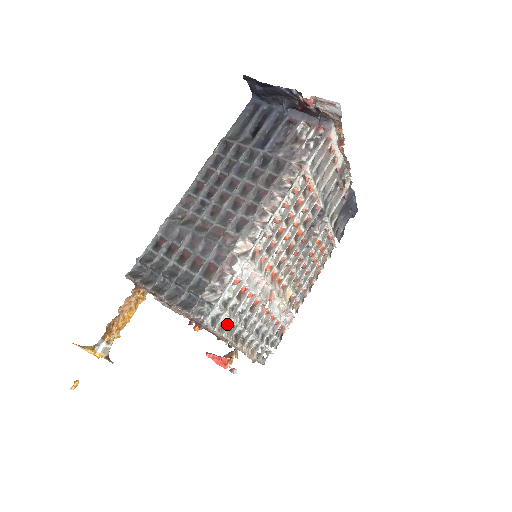
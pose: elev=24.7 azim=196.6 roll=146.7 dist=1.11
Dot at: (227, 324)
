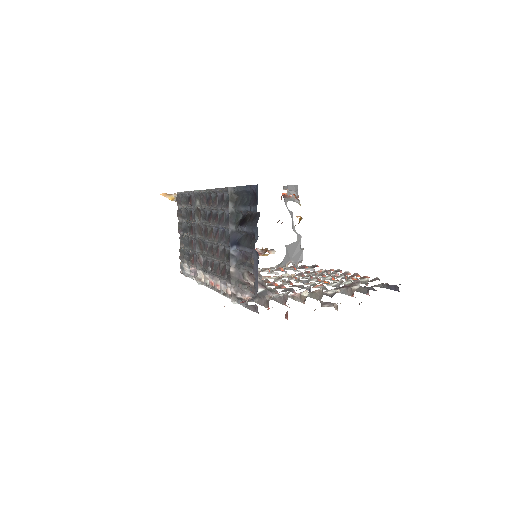
Dot at: occluded
